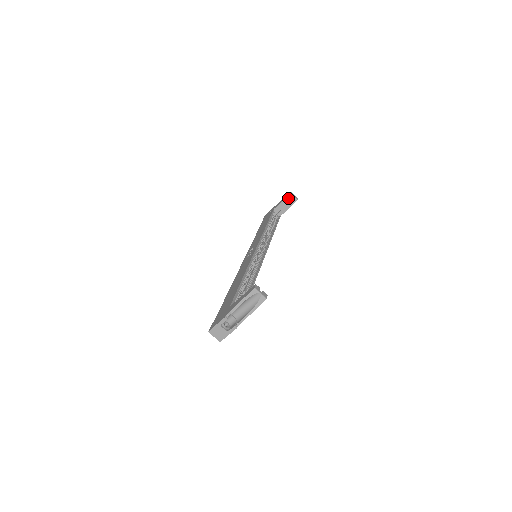
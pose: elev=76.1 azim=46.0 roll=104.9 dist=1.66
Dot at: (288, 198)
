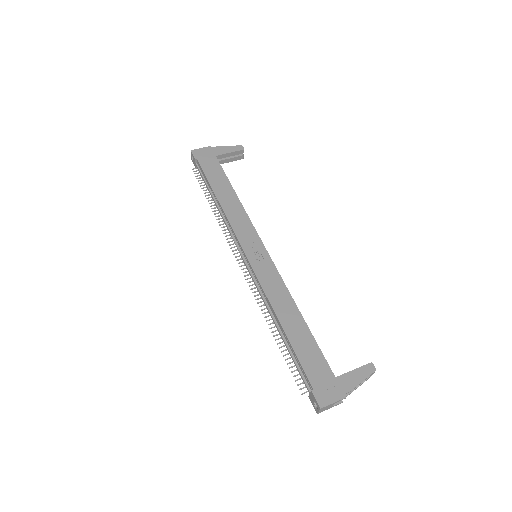
Dot at: (238, 152)
